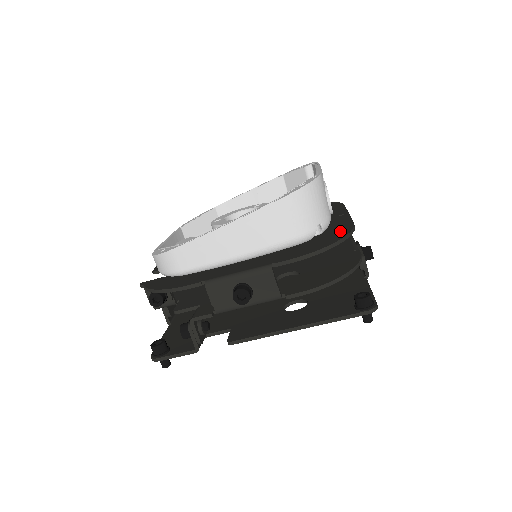
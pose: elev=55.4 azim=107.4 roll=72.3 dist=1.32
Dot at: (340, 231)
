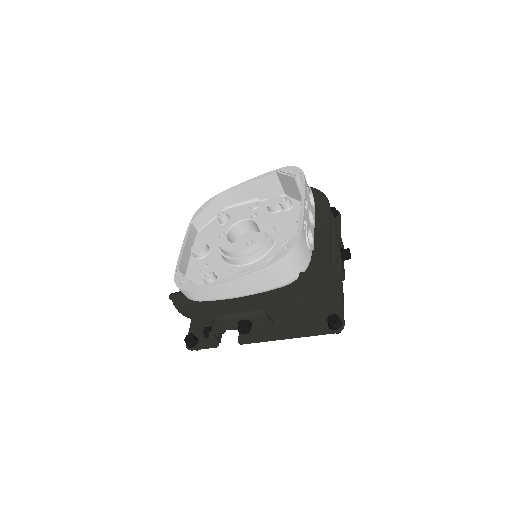
Dot at: (318, 270)
